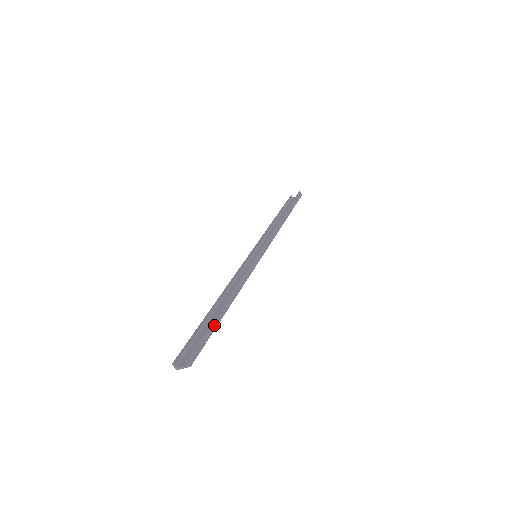
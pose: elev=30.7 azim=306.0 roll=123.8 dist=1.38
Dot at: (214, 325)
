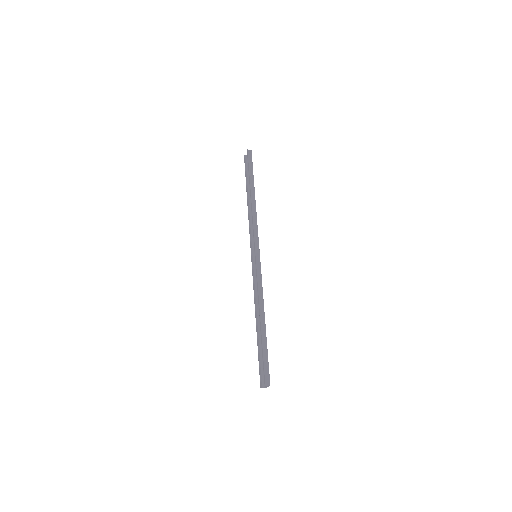
Dot at: (265, 346)
